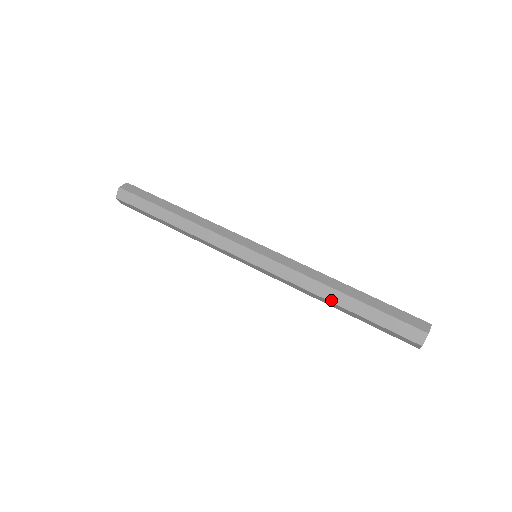
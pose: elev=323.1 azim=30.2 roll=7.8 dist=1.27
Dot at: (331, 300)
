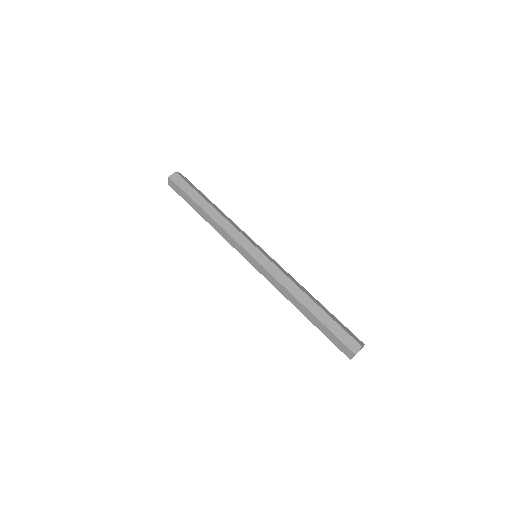
Dot at: (301, 301)
